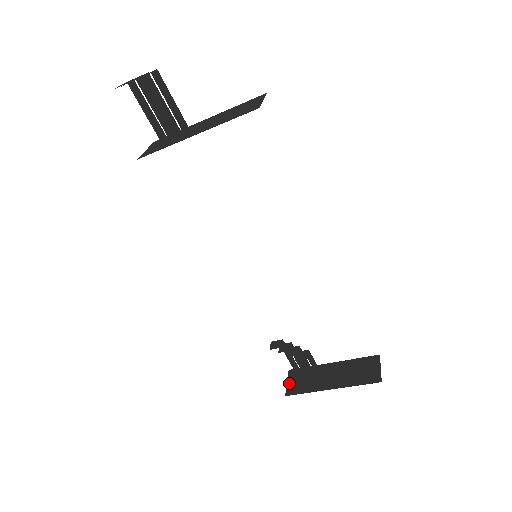
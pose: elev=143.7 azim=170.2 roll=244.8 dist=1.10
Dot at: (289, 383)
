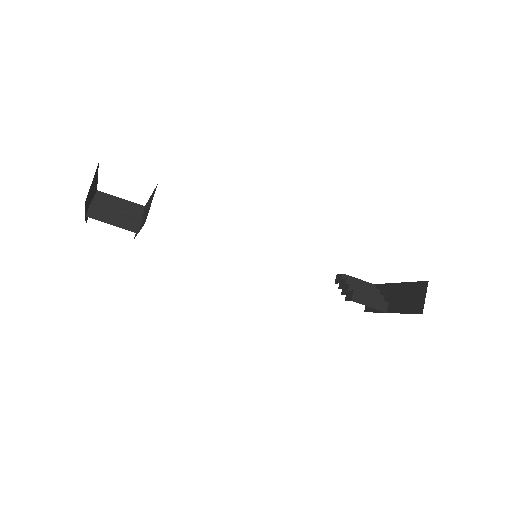
Dot at: occluded
